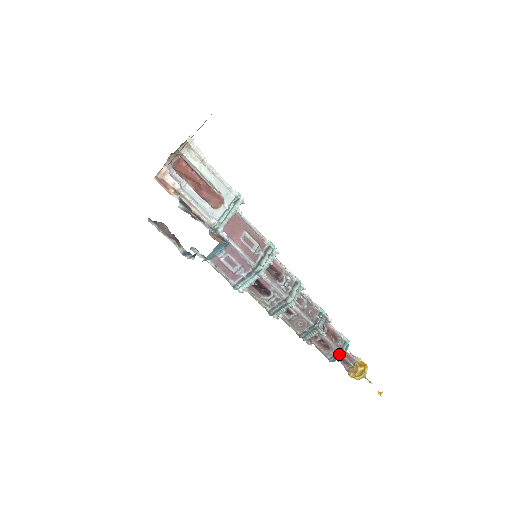
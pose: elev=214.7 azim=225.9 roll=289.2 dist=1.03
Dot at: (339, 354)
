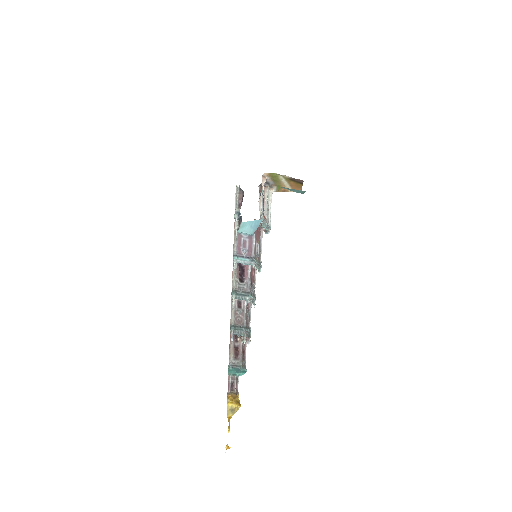
Dot at: (240, 367)
